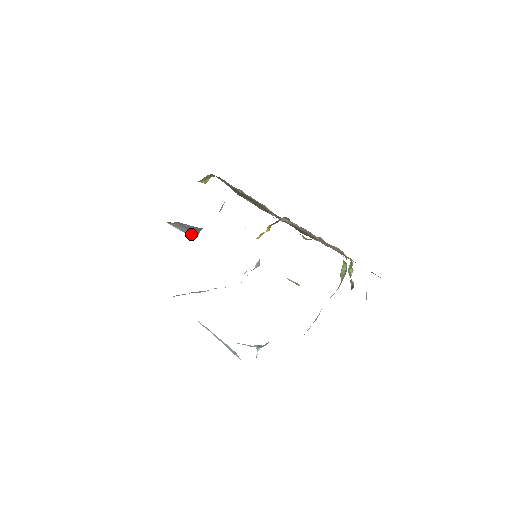
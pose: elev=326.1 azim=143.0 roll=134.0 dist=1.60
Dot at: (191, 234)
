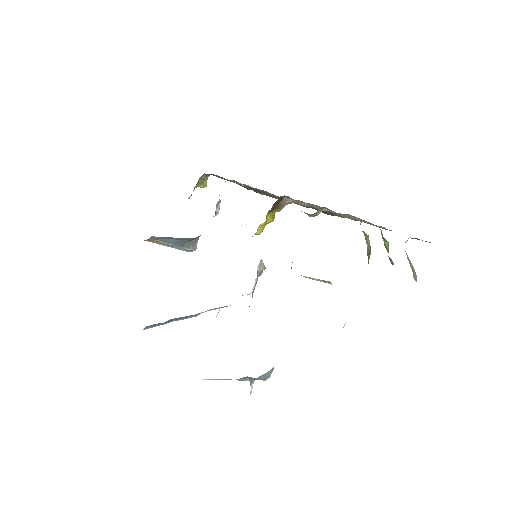
Dot at: (186, 249)
